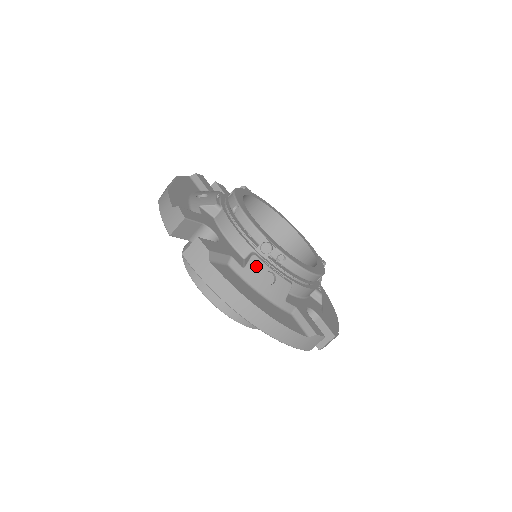
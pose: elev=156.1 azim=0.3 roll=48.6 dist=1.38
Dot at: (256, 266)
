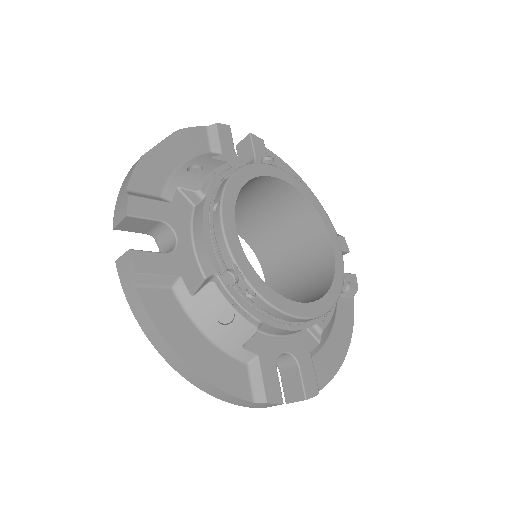
Dot at: (210, 297)
